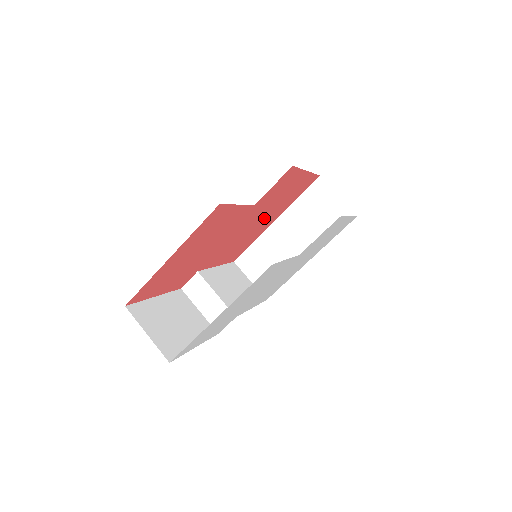
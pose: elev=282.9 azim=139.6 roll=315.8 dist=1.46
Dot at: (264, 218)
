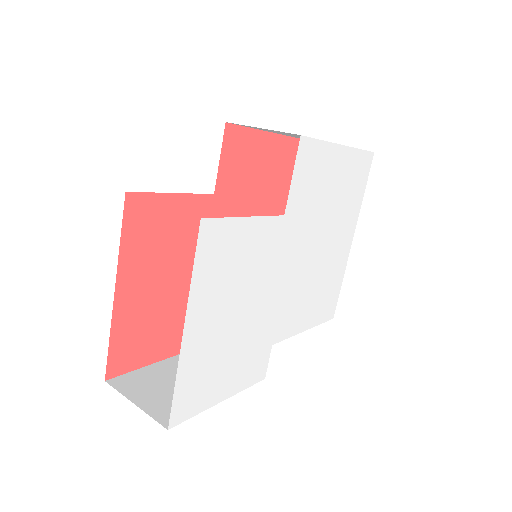
Dot at: occluded
